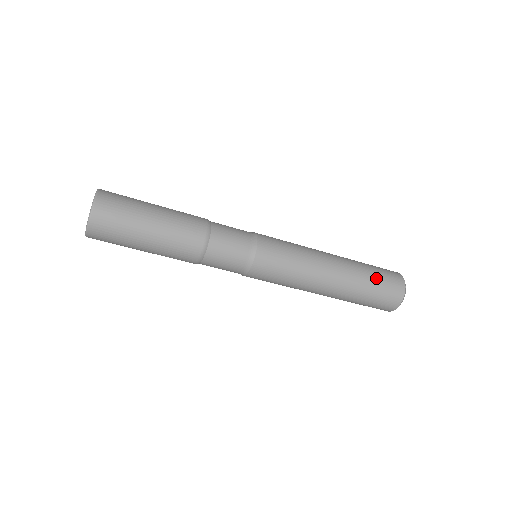
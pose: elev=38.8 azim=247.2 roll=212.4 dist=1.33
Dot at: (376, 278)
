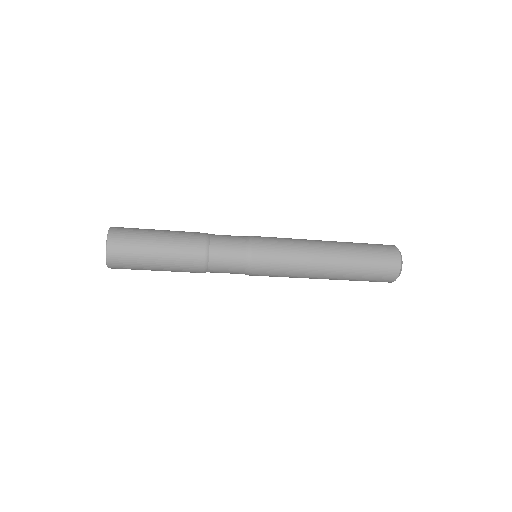
Dot at: (368, 248)
